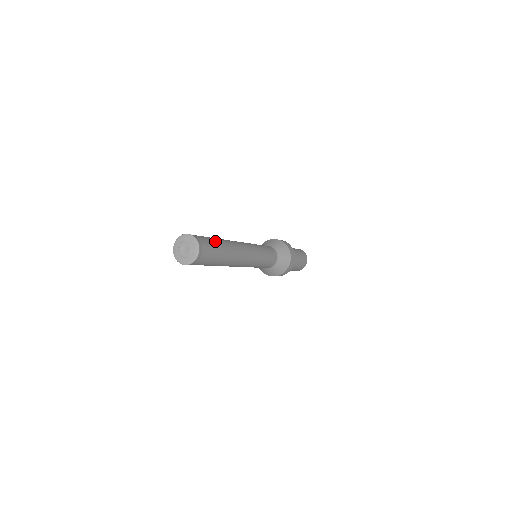
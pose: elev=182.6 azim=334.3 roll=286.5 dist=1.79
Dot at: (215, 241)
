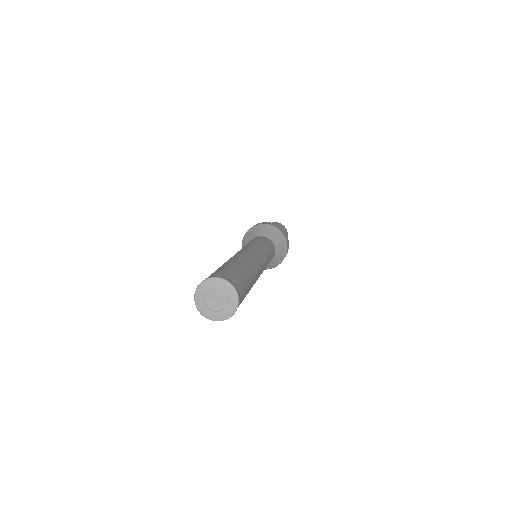
Dot at: (228, 266)
